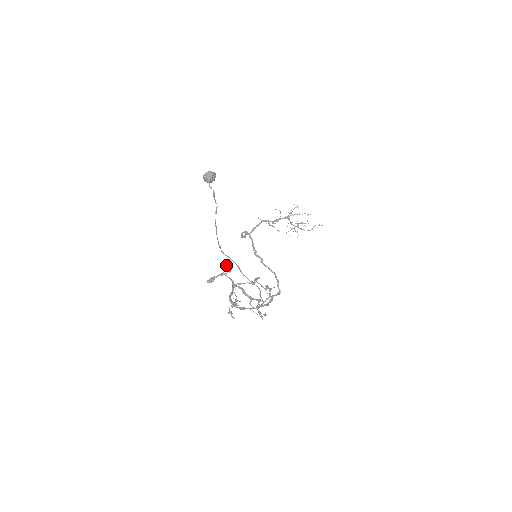
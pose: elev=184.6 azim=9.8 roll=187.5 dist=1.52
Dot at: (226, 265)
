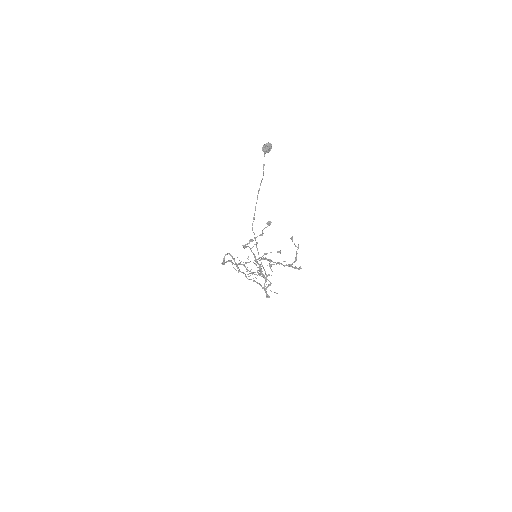
Dot at: occluded
